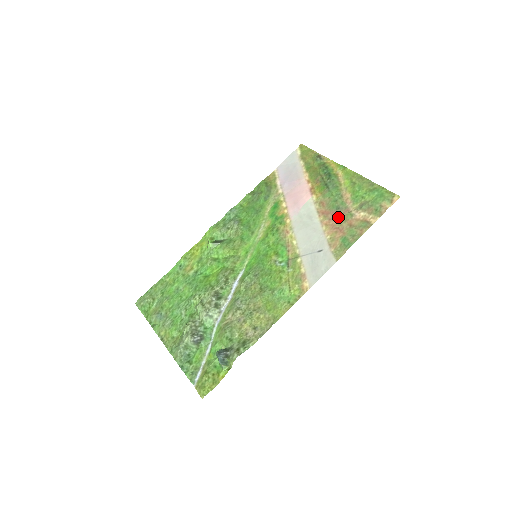
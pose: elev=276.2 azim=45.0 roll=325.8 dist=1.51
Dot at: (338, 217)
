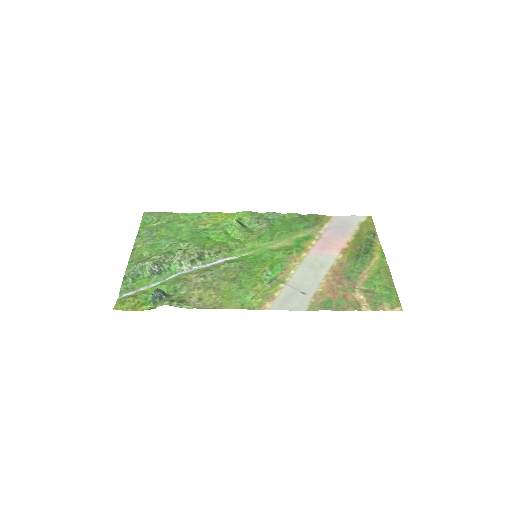
Dot at: (342, 283)
